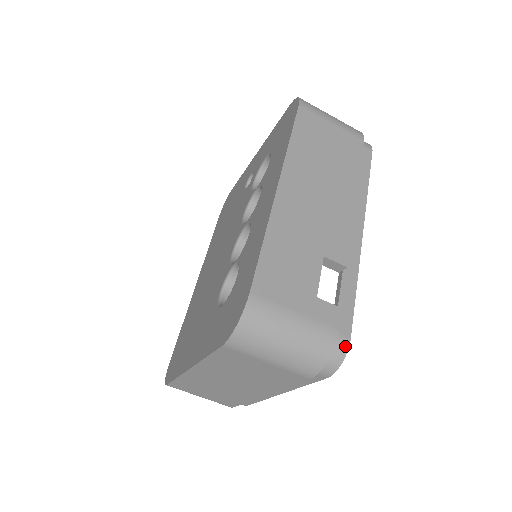
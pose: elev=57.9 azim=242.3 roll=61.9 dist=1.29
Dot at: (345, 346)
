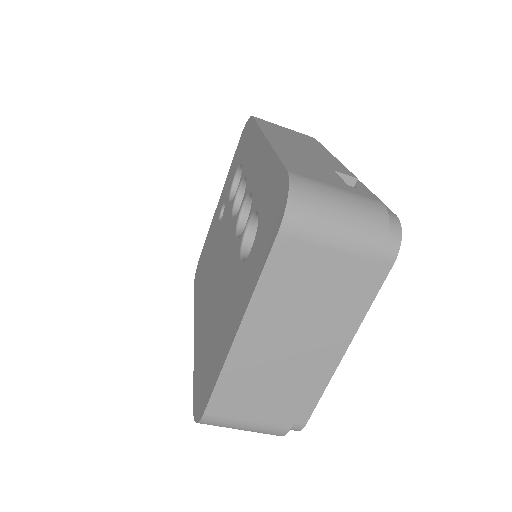
Dot at: (396, 220)
